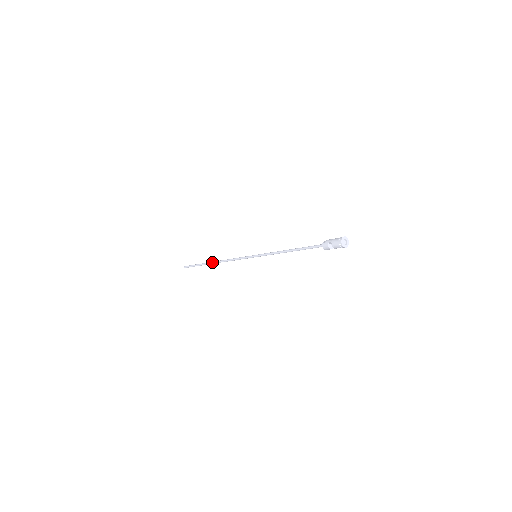
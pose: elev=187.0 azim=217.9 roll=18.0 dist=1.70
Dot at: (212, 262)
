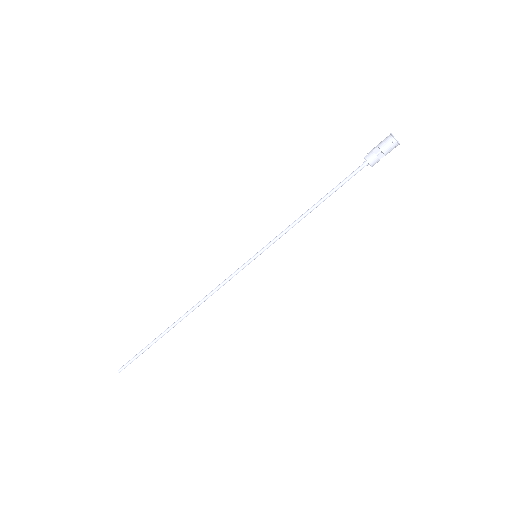
Dot at: occluded
